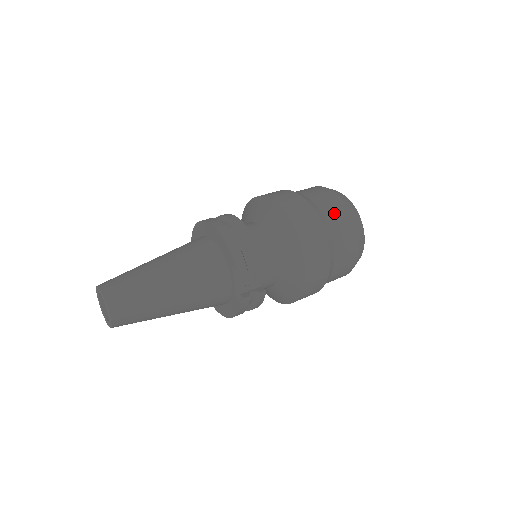
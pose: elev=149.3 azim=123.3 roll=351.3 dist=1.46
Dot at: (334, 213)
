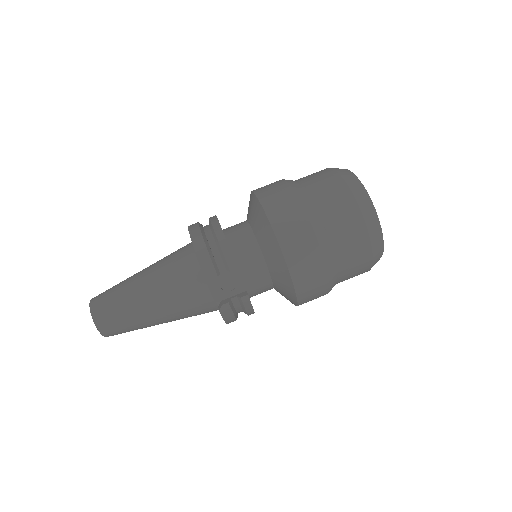
Dot at: (329, 199)
